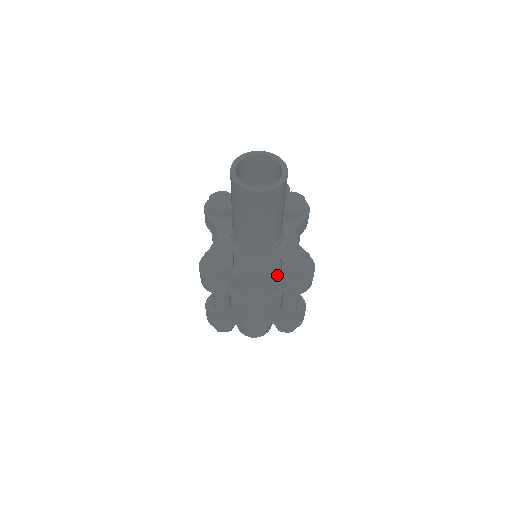
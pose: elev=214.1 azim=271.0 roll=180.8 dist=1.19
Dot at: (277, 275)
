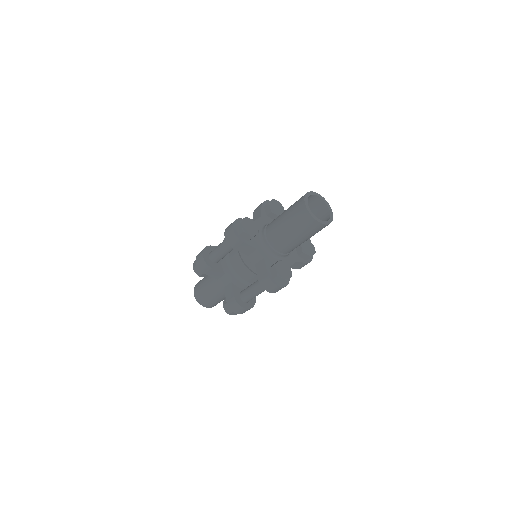
Dot at: (267, 267)
